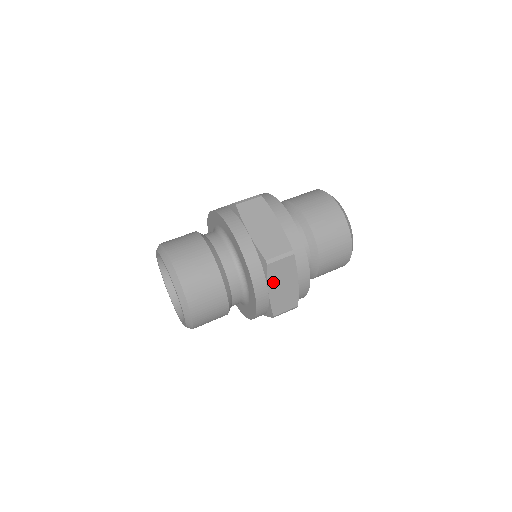
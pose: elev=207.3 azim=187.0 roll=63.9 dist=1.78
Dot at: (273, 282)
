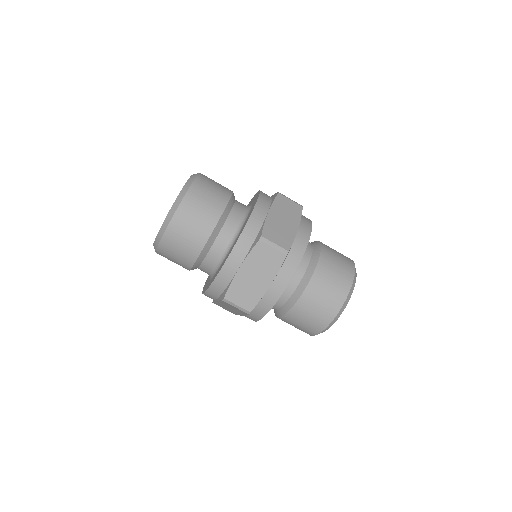
Dot at: (250, 263)
